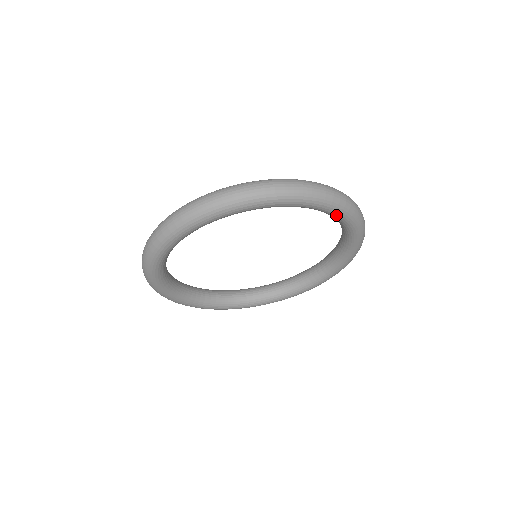
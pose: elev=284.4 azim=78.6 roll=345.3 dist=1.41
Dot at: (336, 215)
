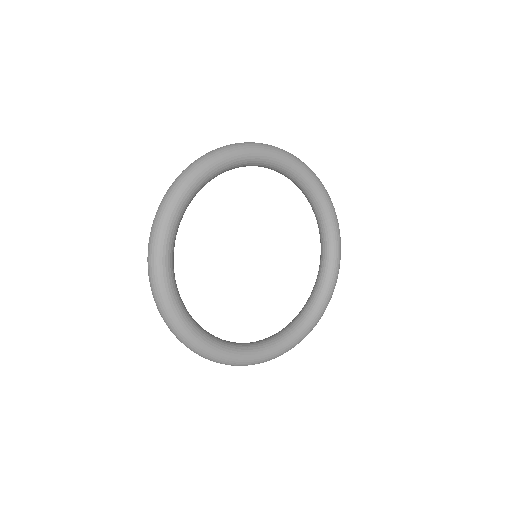
Dot at: (302, 174)
